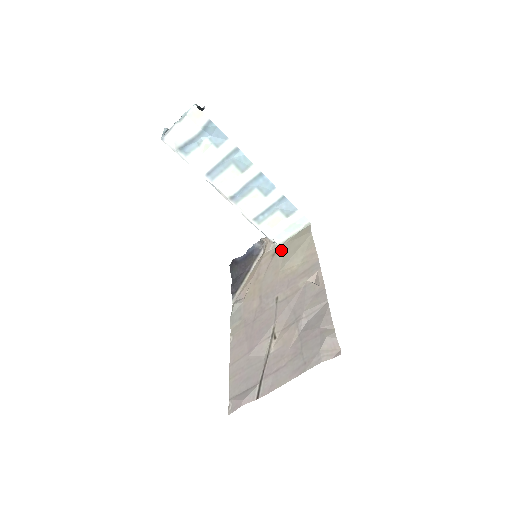
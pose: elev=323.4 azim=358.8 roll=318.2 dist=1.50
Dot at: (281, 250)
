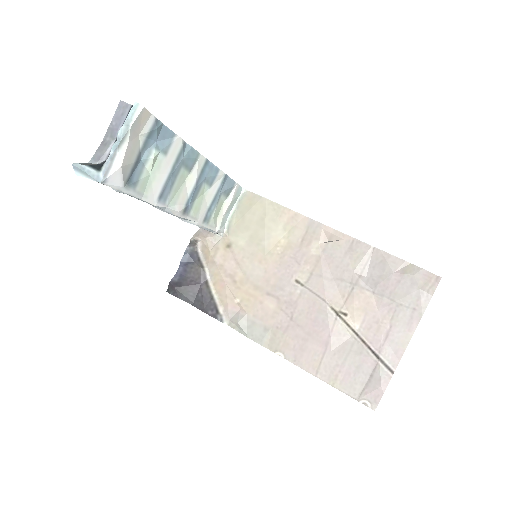
Dot at: (236, 236)
